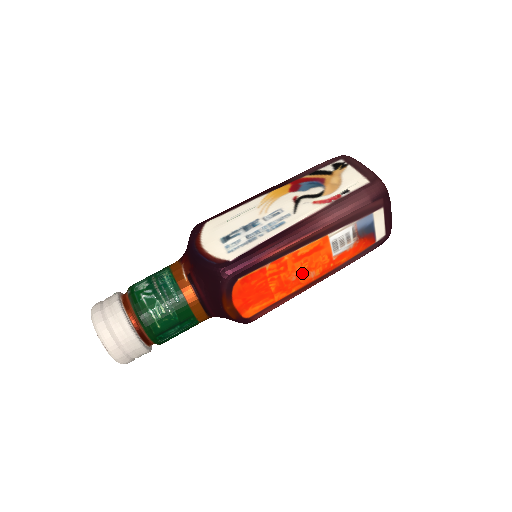
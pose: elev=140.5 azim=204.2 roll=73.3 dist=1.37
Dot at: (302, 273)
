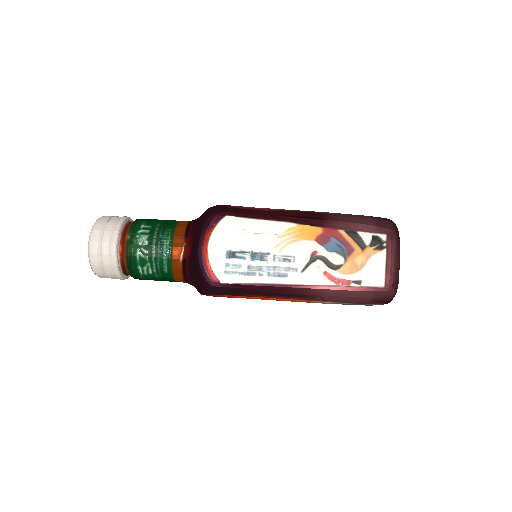
Dot at: (281, 300)
